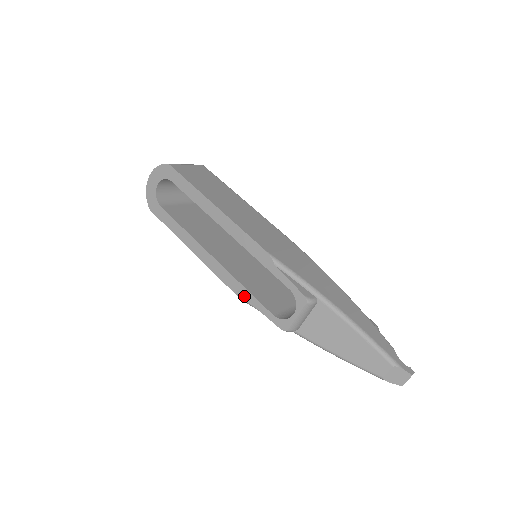
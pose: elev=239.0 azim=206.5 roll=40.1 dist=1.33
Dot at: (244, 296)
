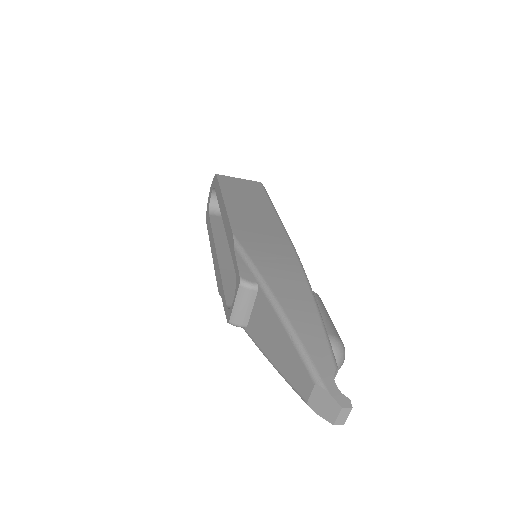
Dot at: (220, 288)
